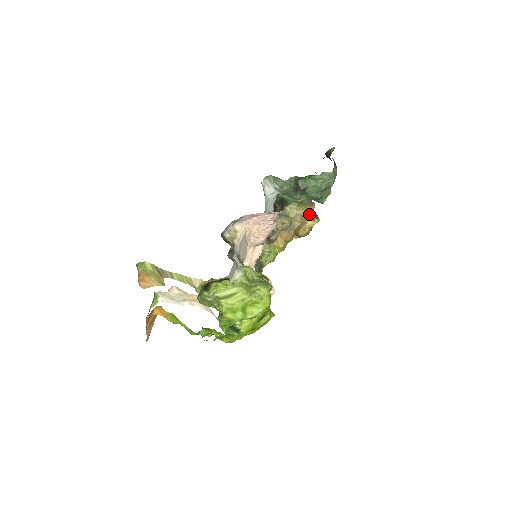
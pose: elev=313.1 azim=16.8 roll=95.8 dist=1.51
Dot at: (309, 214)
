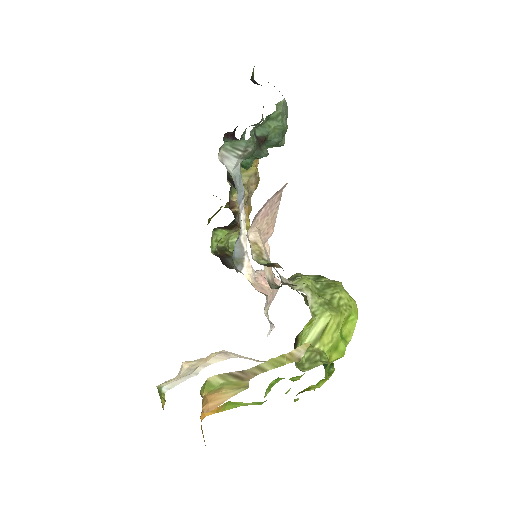
Dot at: occluded
